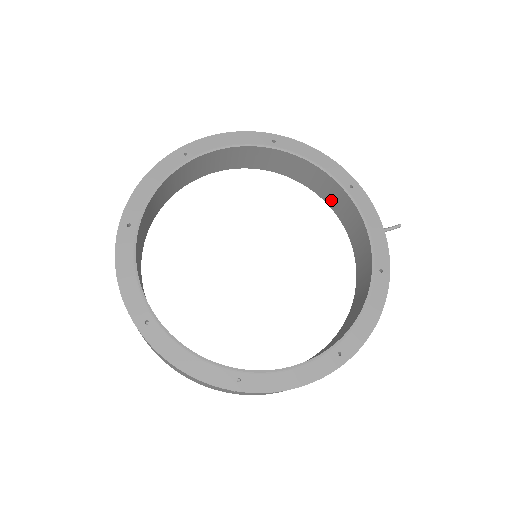
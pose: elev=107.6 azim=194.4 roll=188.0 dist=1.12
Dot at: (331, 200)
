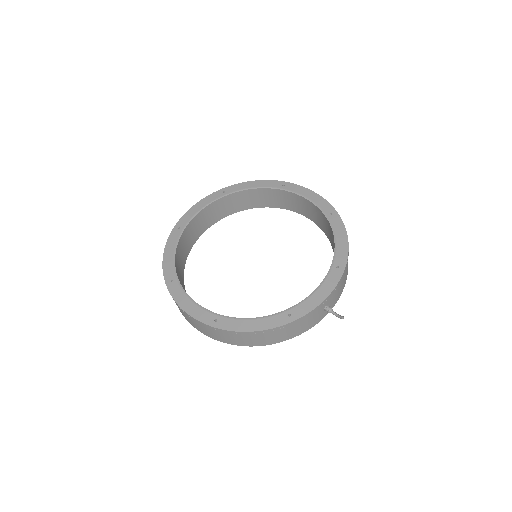
Dot at: occluded
